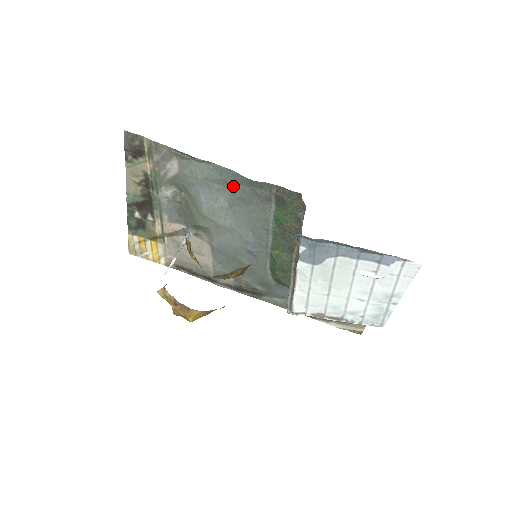
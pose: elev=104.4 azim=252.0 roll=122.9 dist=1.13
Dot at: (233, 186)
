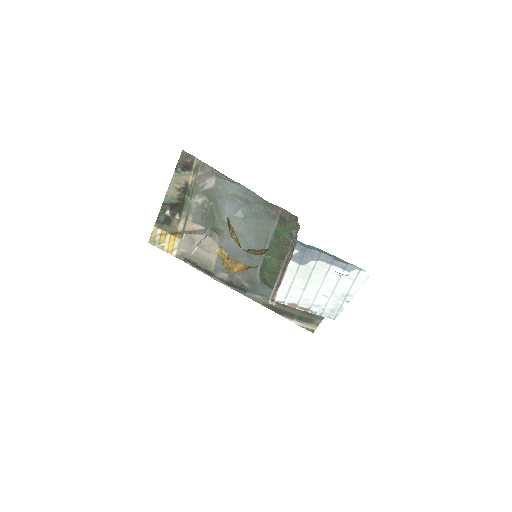
Dot at: (251, 204)
